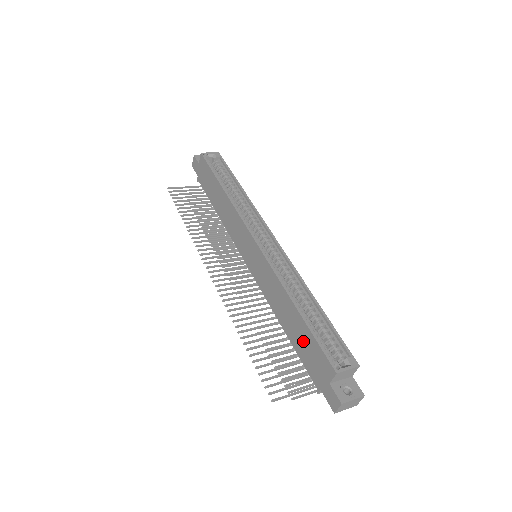
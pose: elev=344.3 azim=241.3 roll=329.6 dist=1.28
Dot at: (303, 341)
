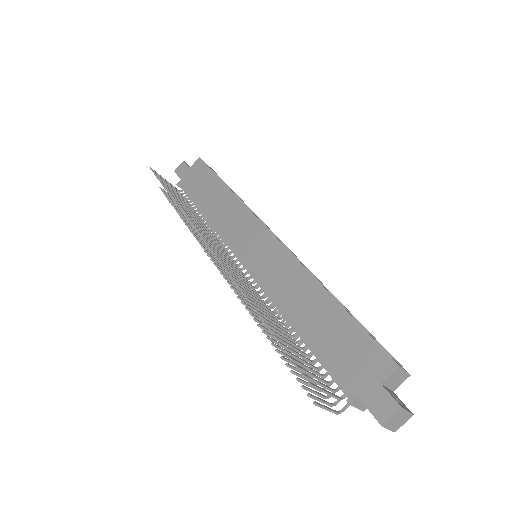
Dot at: (336, 335)
